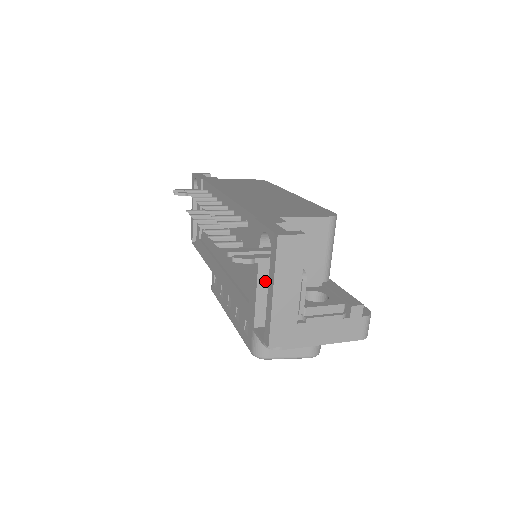
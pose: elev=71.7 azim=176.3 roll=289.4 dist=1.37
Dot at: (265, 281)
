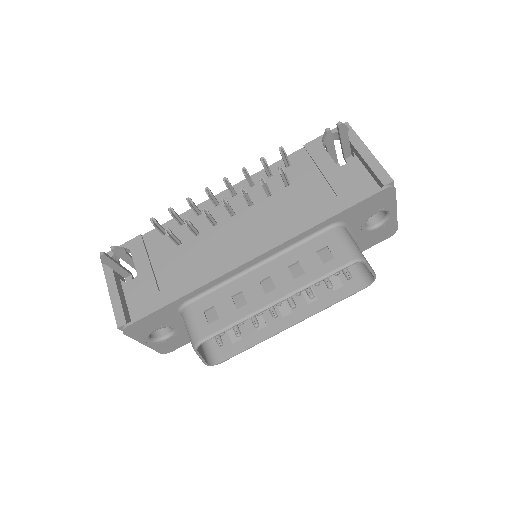
Dot at: occluded
